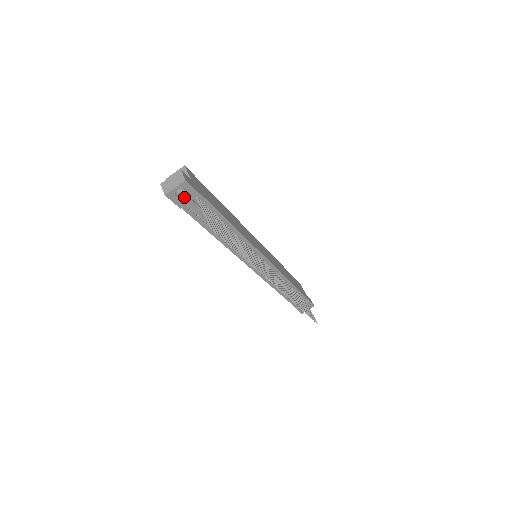
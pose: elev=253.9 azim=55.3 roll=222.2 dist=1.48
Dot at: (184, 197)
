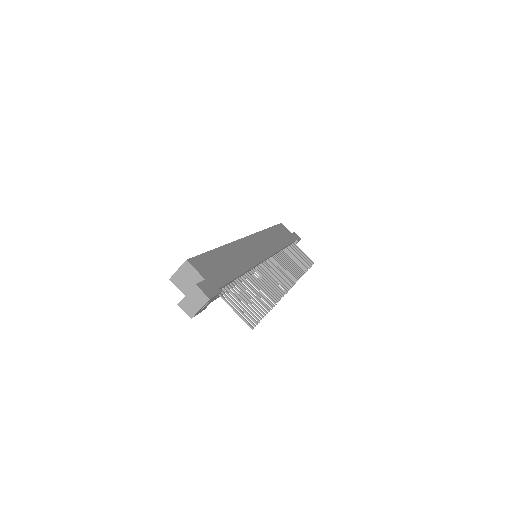
Dot at: (207, 304)
